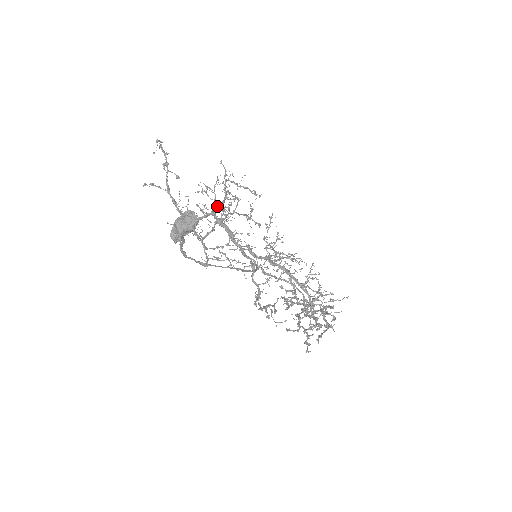
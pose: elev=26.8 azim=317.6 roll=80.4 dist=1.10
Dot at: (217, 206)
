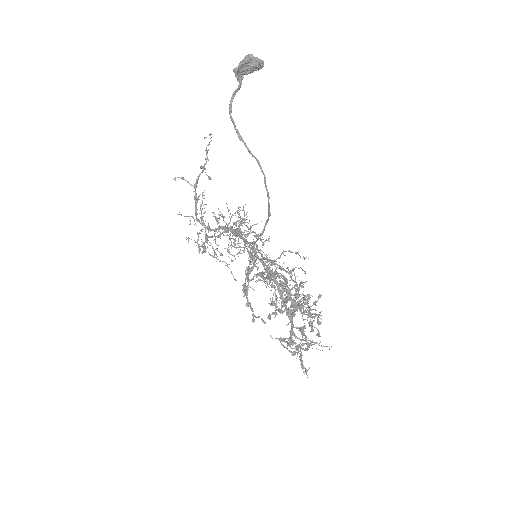
Dot at: occluded
